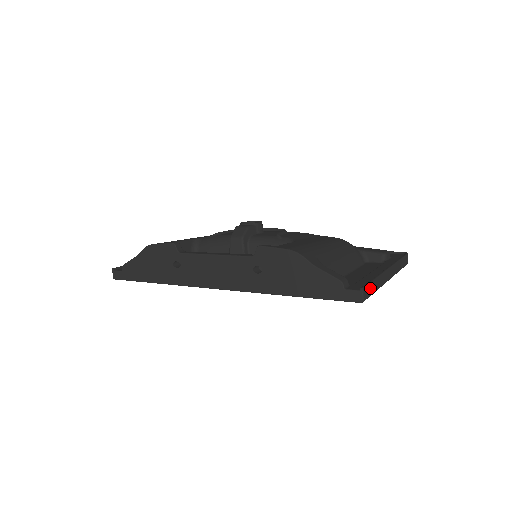
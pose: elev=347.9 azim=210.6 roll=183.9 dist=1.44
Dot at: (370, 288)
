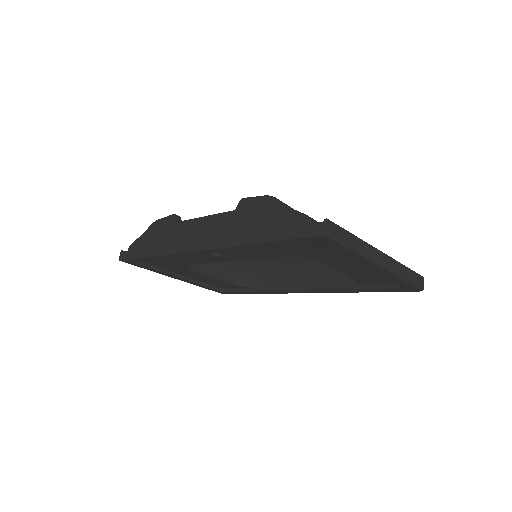
Dot at: (341, 233)
